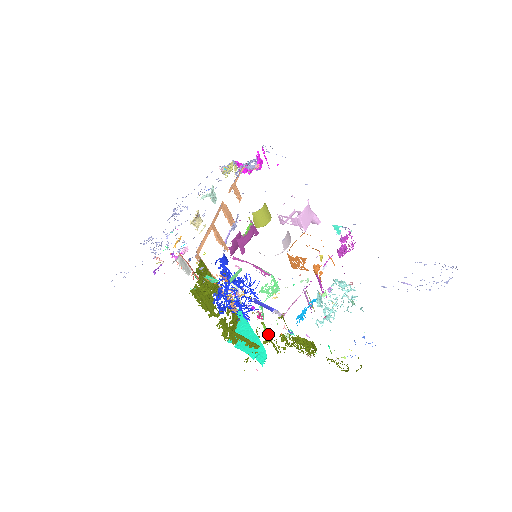
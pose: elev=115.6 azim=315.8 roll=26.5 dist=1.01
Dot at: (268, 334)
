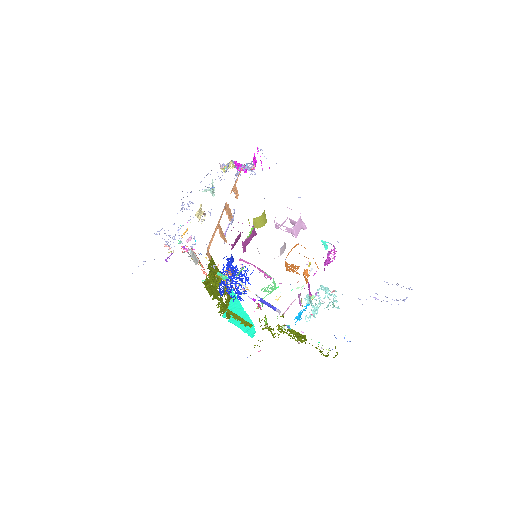
Dot at: (270, 326)
